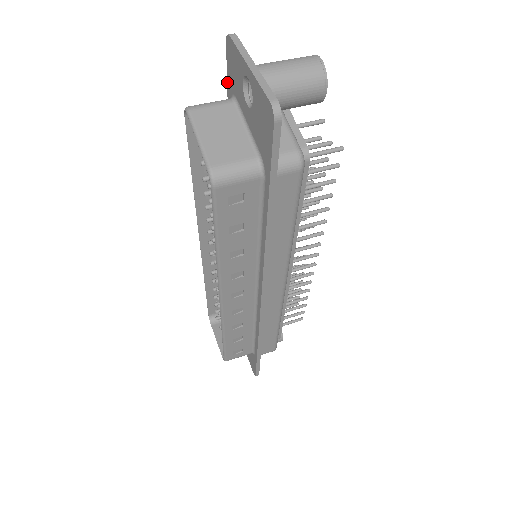
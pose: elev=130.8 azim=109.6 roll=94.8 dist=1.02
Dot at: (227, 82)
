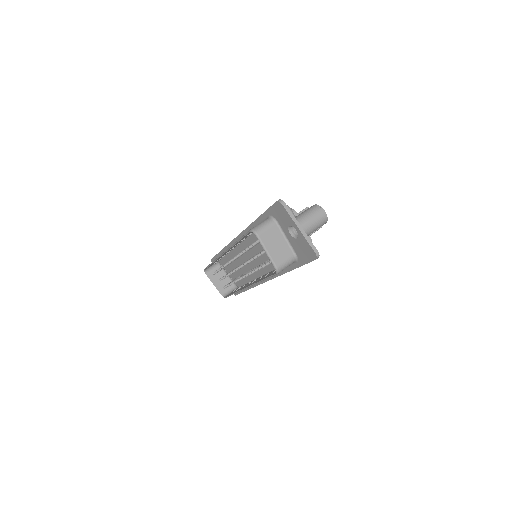
Dot at: (269, 209)
